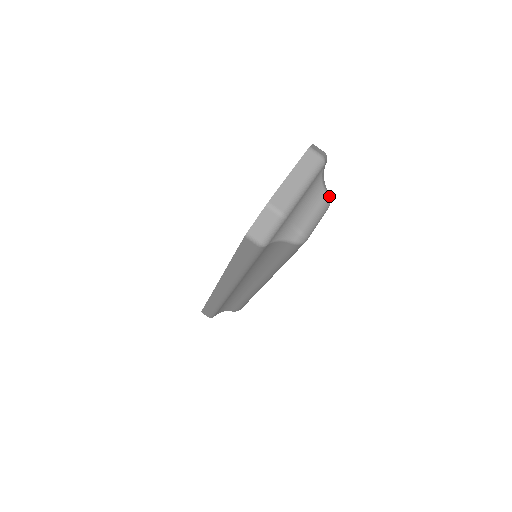
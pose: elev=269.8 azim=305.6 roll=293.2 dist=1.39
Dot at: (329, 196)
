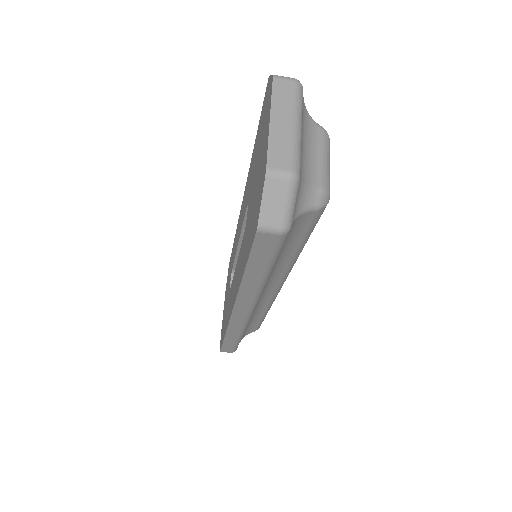
Dot at: (324, 129)
